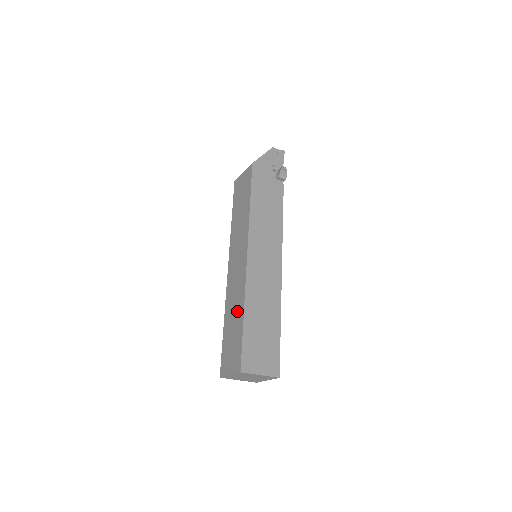
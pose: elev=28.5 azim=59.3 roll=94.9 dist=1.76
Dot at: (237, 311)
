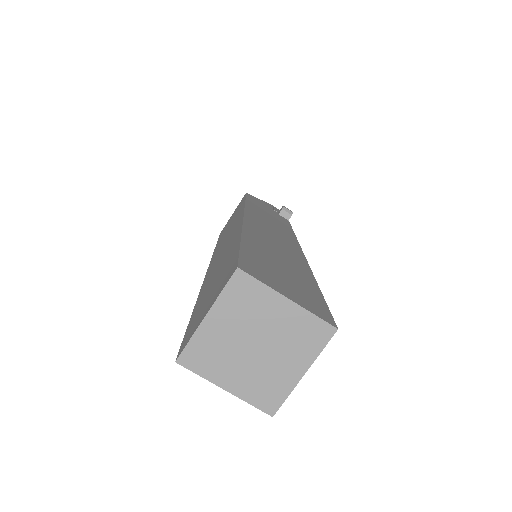
Dot at: (226, 254)
